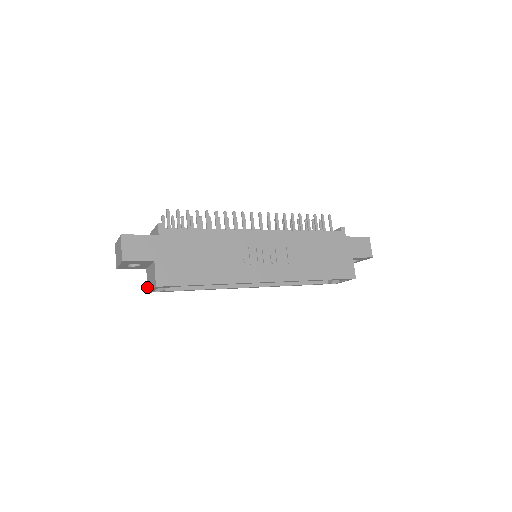
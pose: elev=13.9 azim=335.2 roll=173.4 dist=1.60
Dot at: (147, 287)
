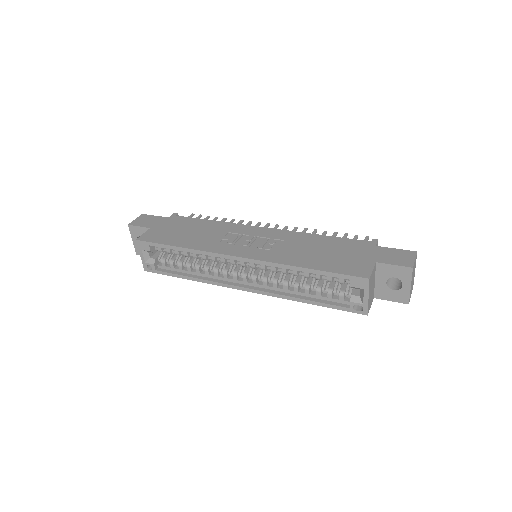
Dot at: occluded
